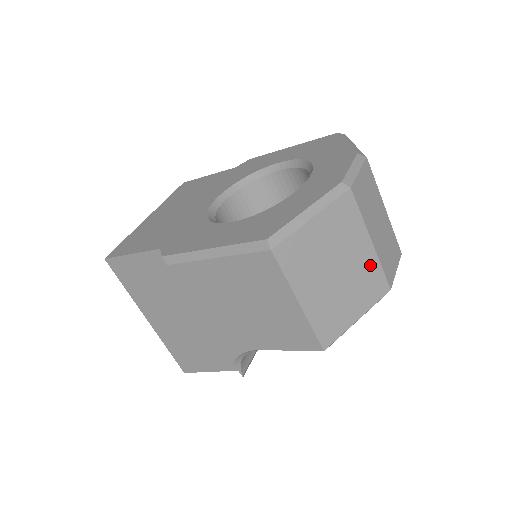
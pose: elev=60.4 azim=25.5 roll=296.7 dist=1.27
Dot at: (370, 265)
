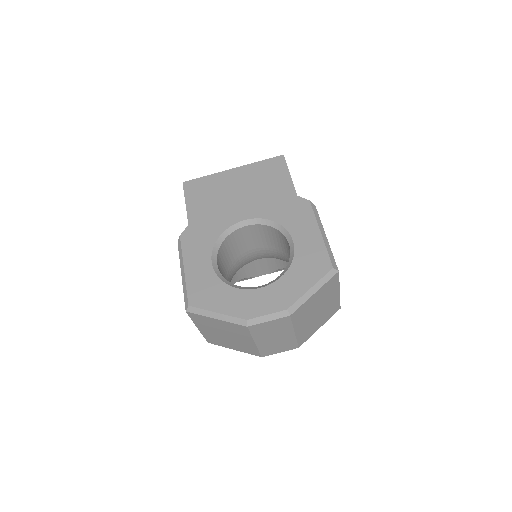
Dot at: (250, 346)
